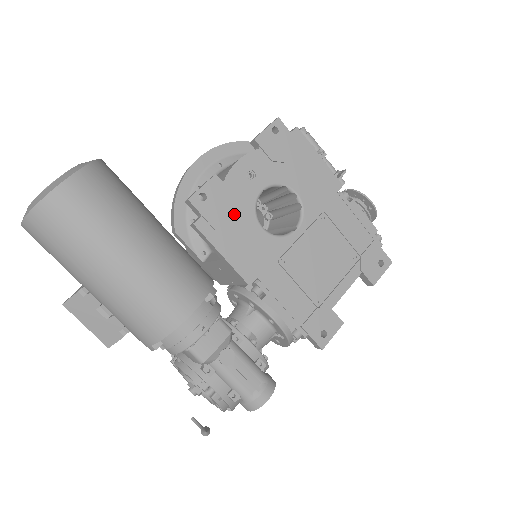
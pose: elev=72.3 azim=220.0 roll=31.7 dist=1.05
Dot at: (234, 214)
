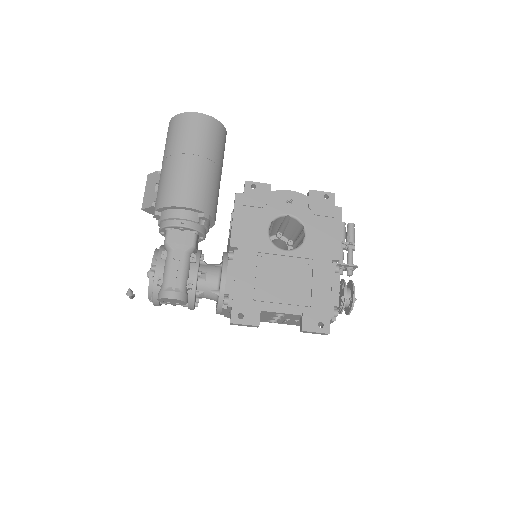
Dot at: (260, 209)
